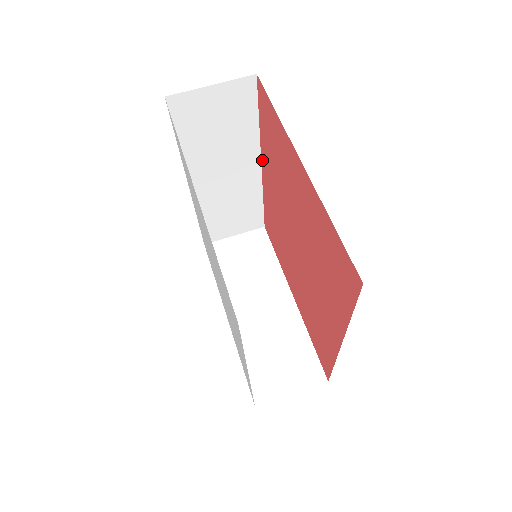
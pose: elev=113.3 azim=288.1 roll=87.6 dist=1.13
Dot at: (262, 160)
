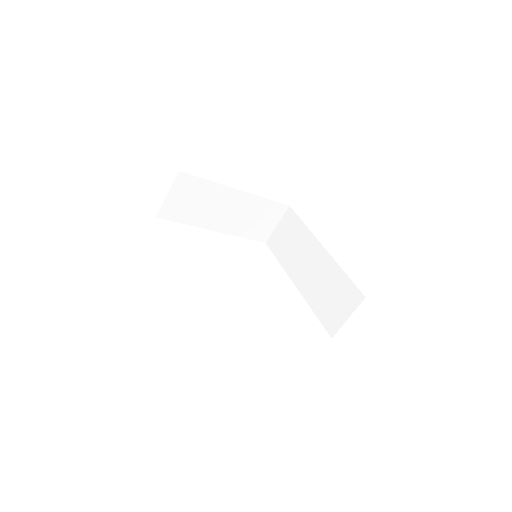
Dot at: occluded
